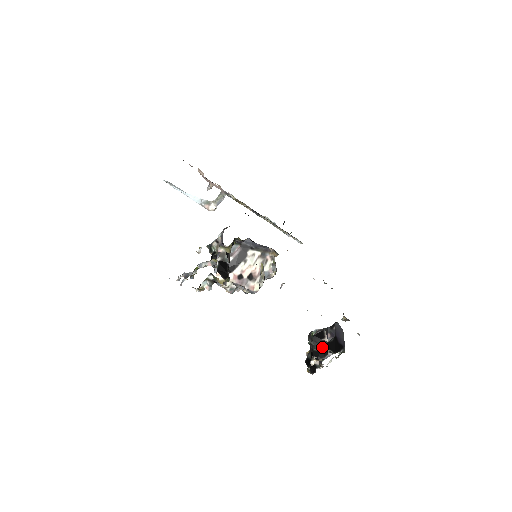
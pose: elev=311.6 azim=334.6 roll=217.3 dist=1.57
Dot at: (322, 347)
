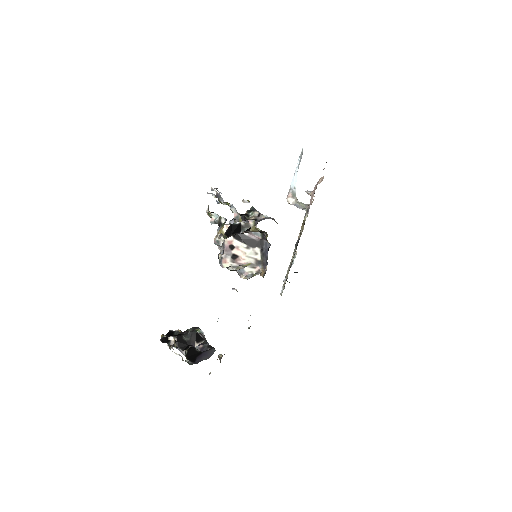
Dot at: (188, 343)
